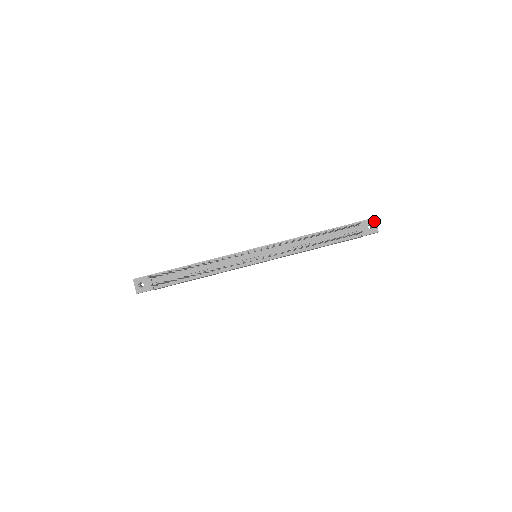
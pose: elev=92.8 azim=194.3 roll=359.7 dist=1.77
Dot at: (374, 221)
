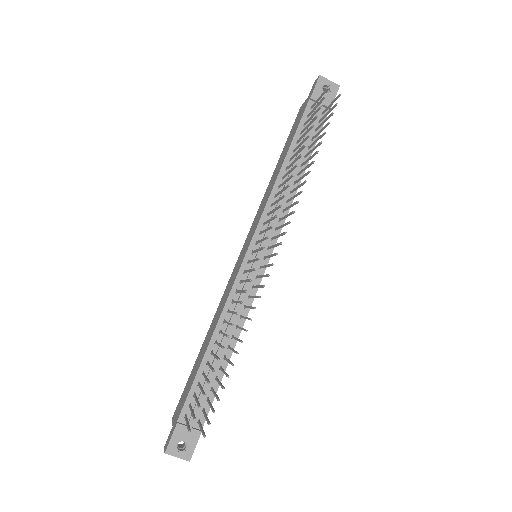
Dot at: (323, 79)
